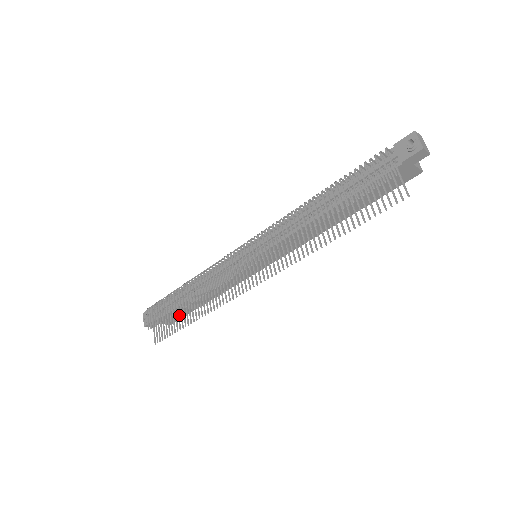
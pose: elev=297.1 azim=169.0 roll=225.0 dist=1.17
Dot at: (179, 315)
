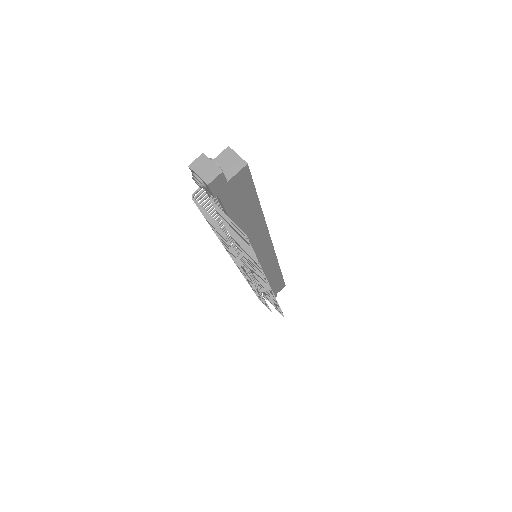
Dot at: (279, 285)
